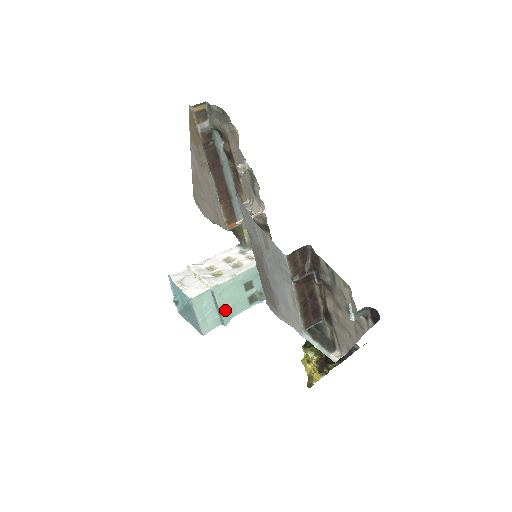
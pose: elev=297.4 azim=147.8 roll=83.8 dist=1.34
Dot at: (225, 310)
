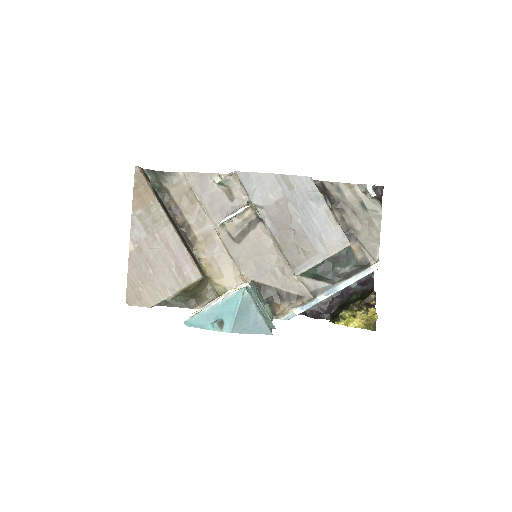
Dot at: (266, 312)
